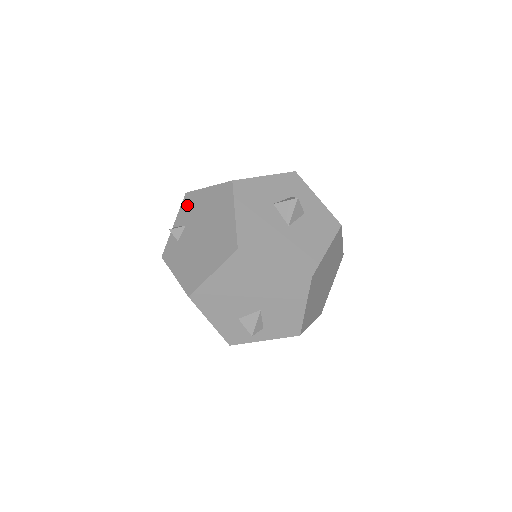
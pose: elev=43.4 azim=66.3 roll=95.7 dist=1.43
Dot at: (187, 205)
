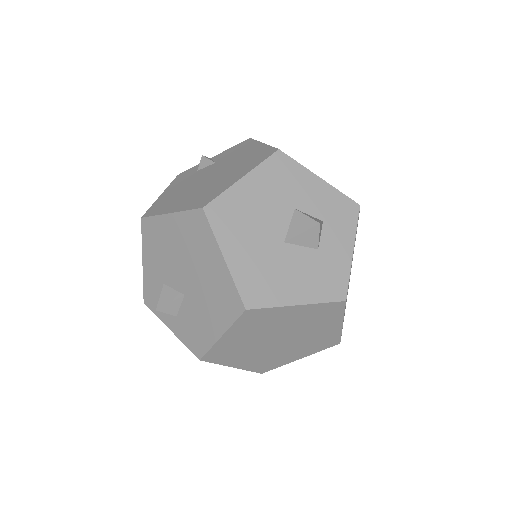
Dot at: (237, 147)
